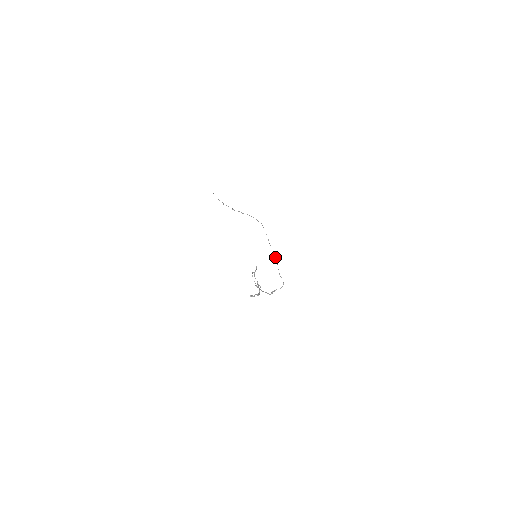
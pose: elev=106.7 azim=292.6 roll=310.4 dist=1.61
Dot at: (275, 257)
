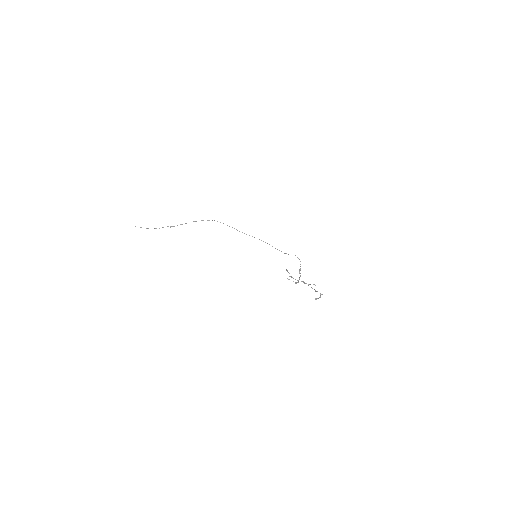
Dot at: occluded
